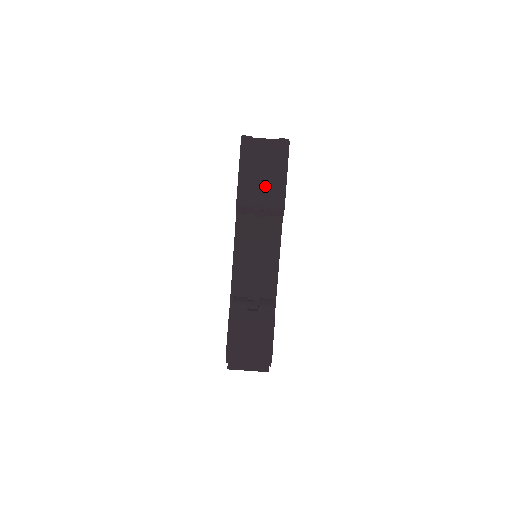
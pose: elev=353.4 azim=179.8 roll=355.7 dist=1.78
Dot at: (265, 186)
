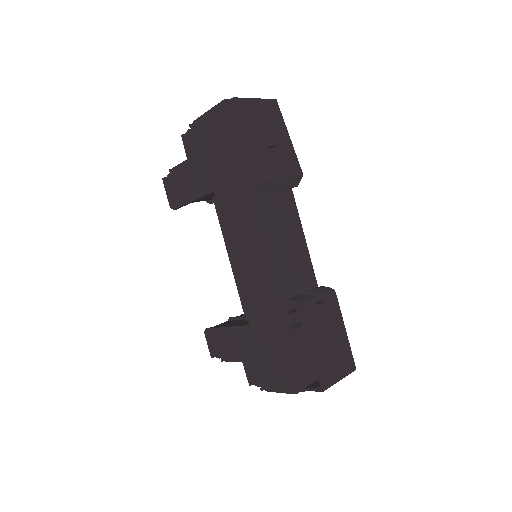
Dot at: (277, 152)
